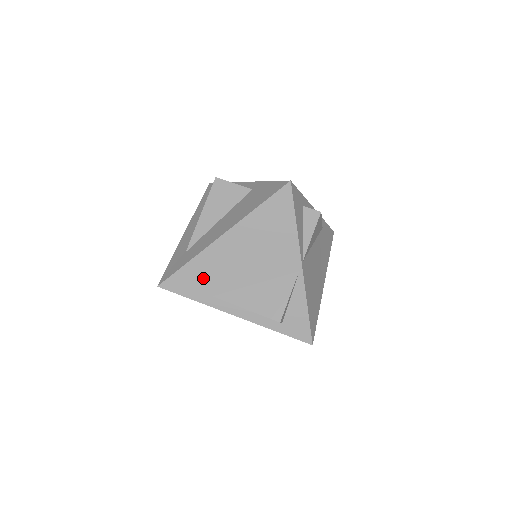
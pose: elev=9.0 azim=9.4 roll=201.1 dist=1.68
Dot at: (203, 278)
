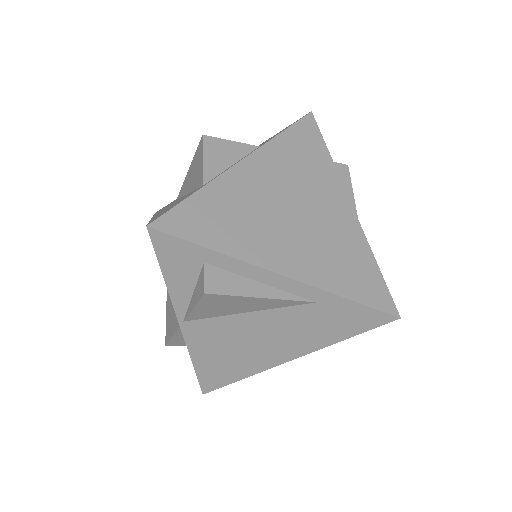
Dot at: occluded
